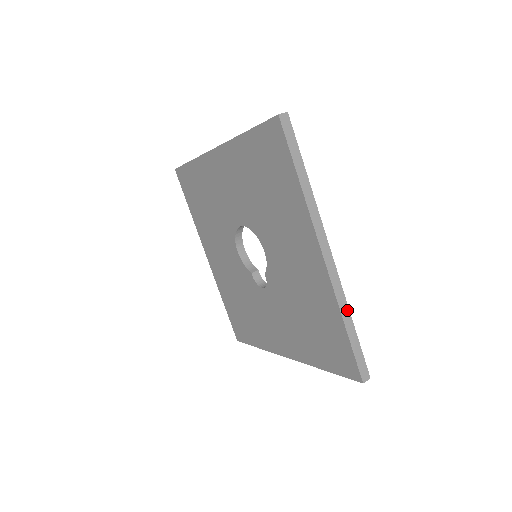
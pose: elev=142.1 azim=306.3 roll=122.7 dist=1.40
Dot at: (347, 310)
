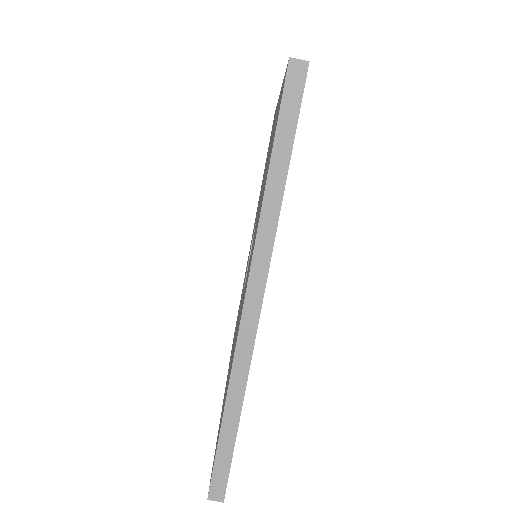
Dot at: occluded
